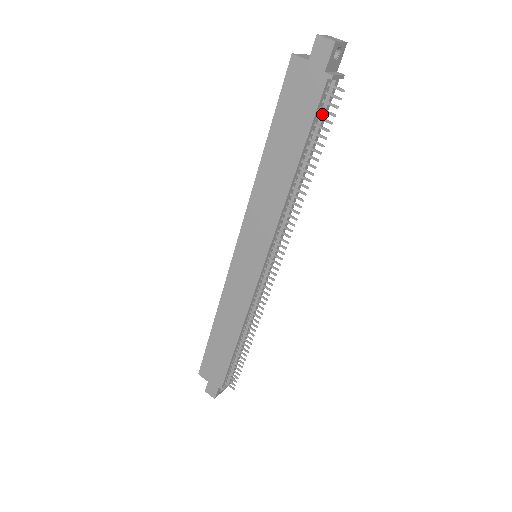
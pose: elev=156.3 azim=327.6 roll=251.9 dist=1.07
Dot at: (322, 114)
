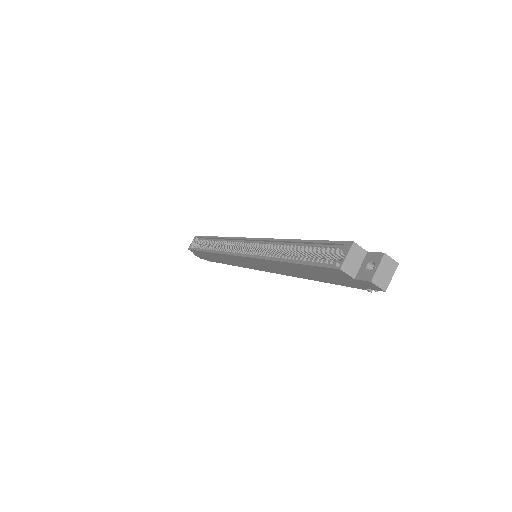
Dot at: occluded
